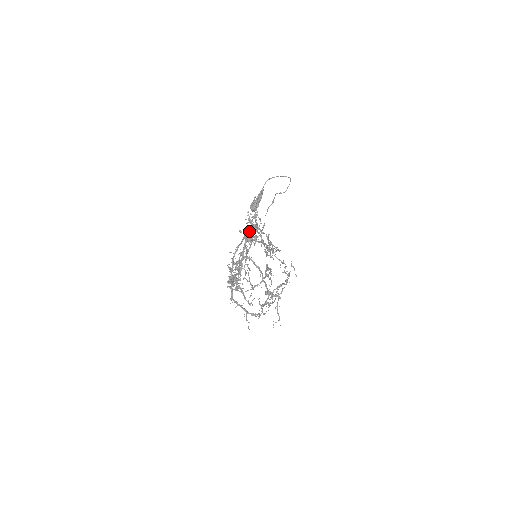
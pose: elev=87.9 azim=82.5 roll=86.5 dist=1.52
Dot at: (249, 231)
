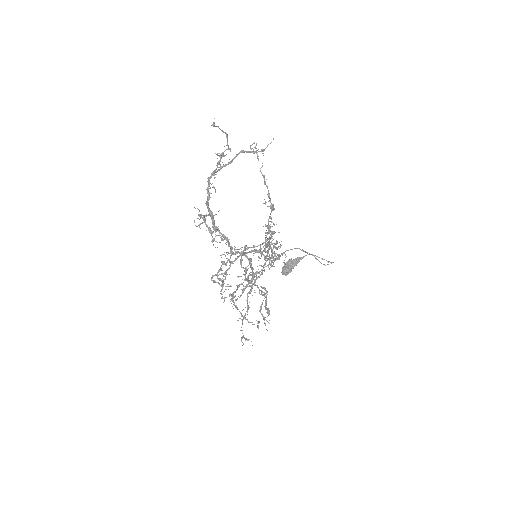
Dot at: (250, 151)
